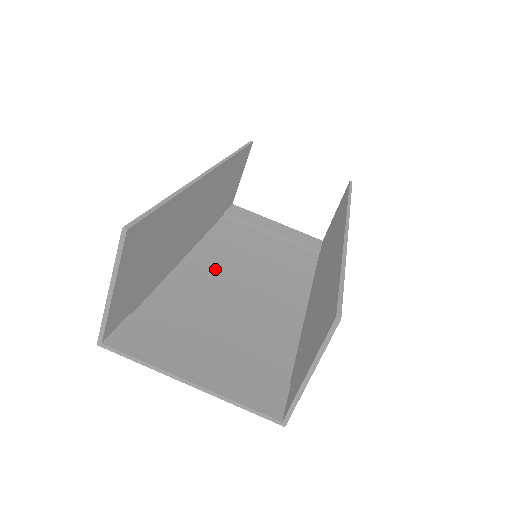
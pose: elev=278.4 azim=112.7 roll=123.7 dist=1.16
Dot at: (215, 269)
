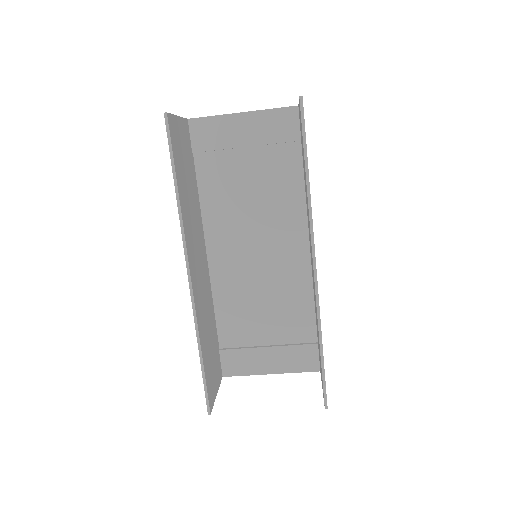
Dot at: (233, 260)
